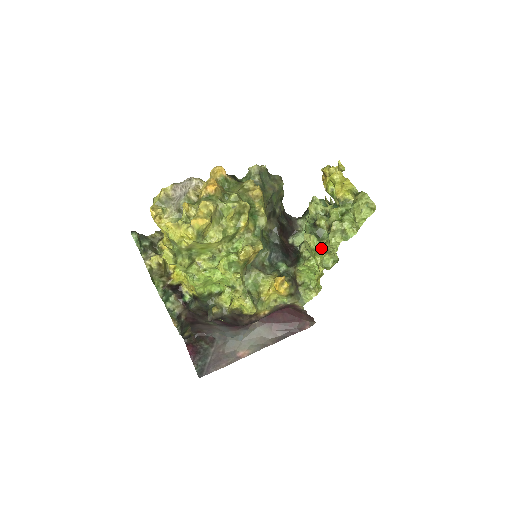
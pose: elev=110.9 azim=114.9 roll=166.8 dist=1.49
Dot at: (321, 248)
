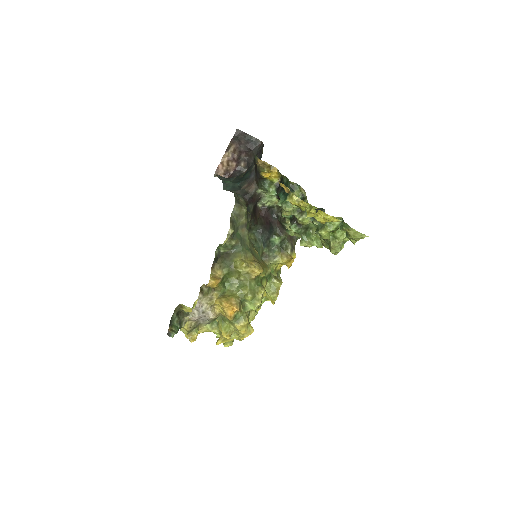
Dot at: (318, 243)
